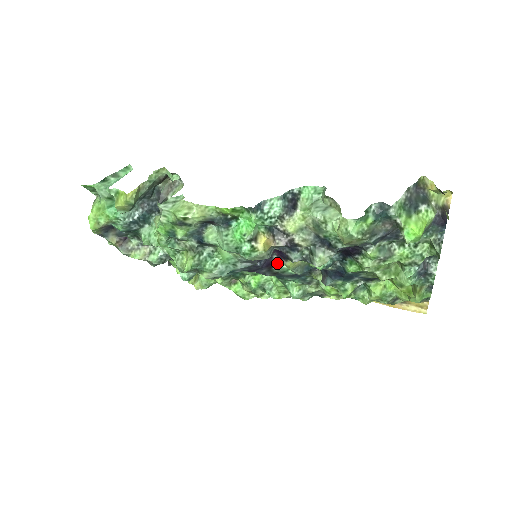
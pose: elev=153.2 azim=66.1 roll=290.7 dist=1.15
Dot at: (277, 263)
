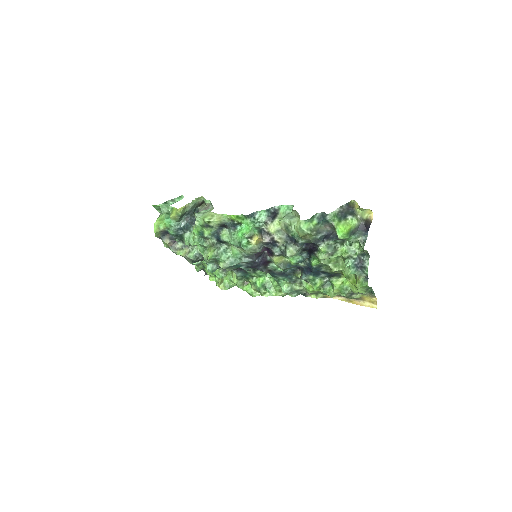
Dot at: (270, 262)
